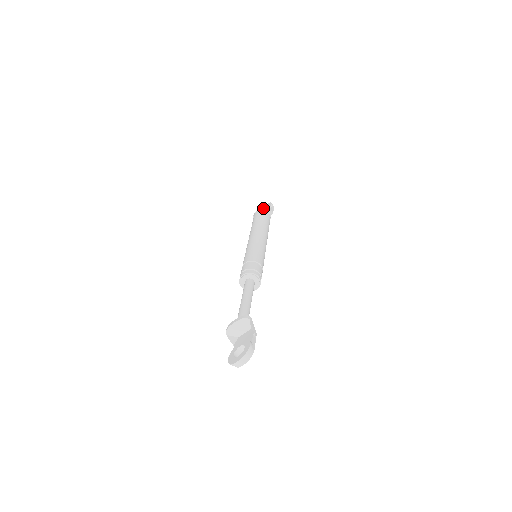
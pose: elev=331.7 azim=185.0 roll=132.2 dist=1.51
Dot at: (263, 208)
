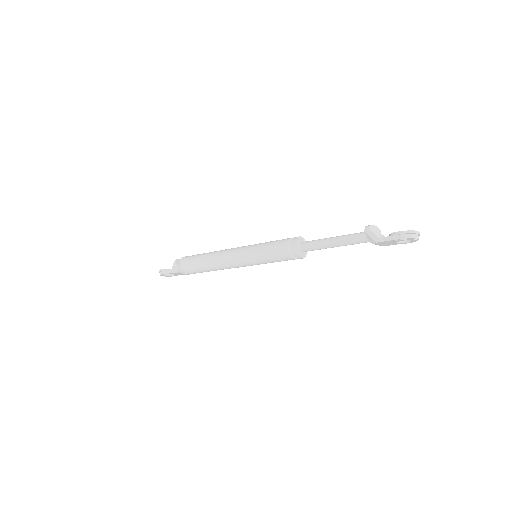
Dot at: occluded
